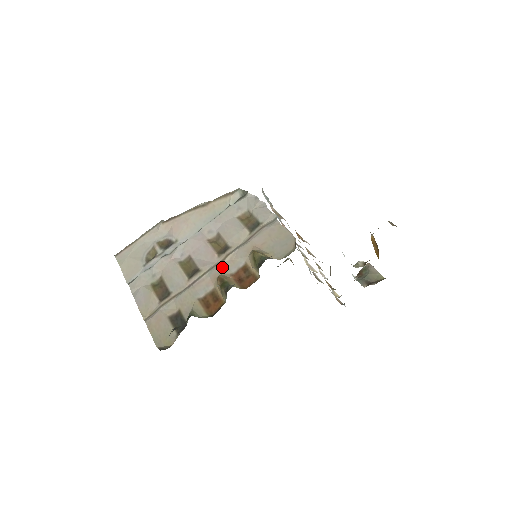
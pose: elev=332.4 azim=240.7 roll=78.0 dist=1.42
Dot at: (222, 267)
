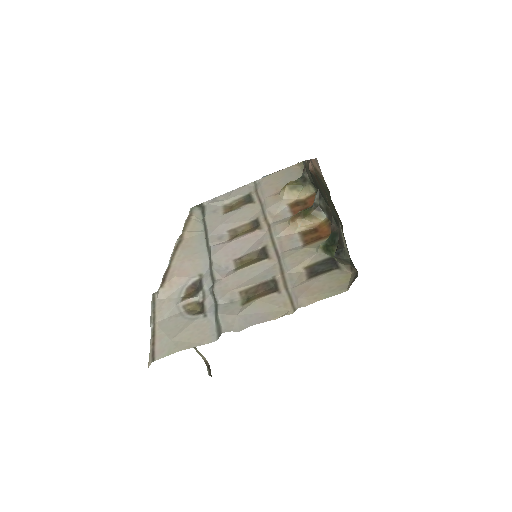
Dot at: (278, 223)
